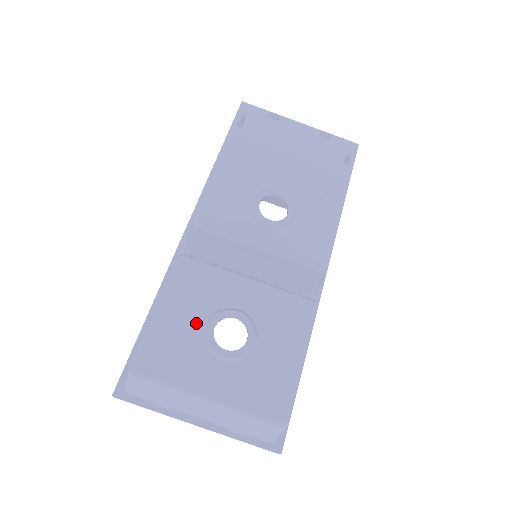
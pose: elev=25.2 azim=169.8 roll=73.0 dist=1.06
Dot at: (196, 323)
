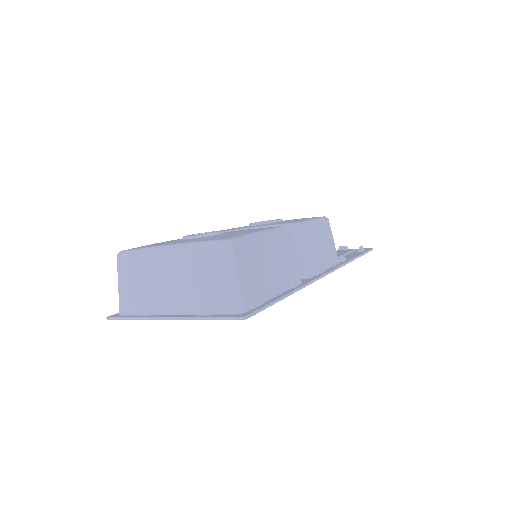
Dot at: occluded
